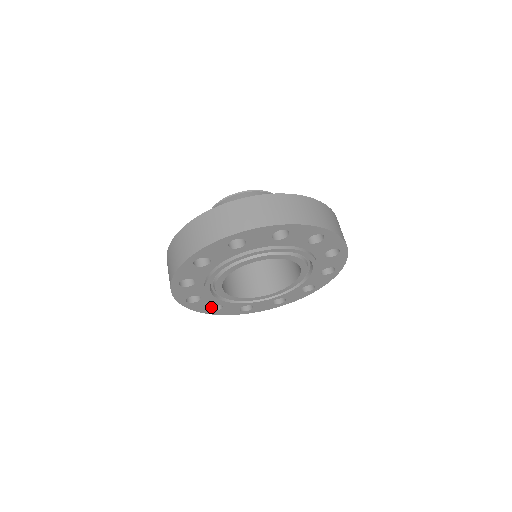
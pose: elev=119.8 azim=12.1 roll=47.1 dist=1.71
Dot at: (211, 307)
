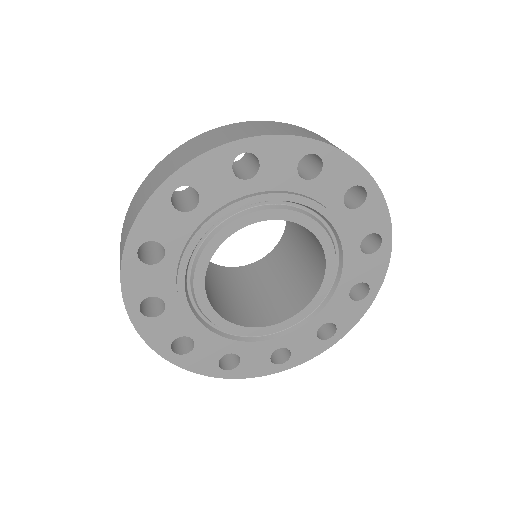
Dot at: (174, 348)
